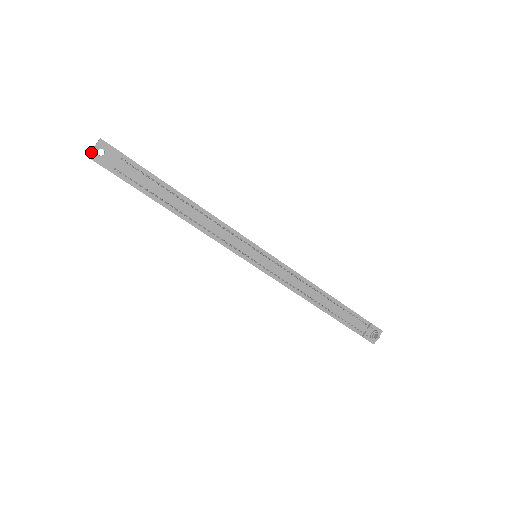
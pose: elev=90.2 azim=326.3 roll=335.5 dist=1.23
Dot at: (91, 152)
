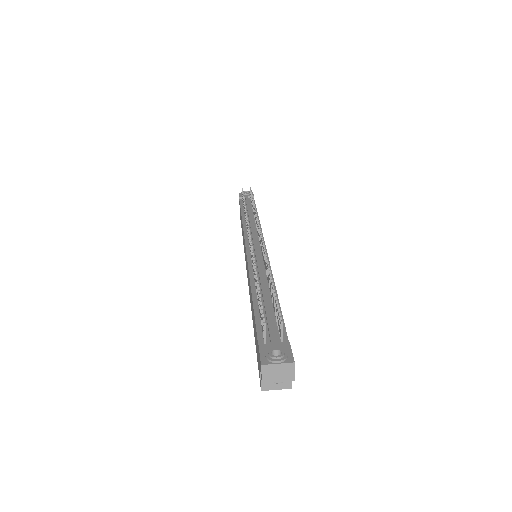
Dot at: occluded
